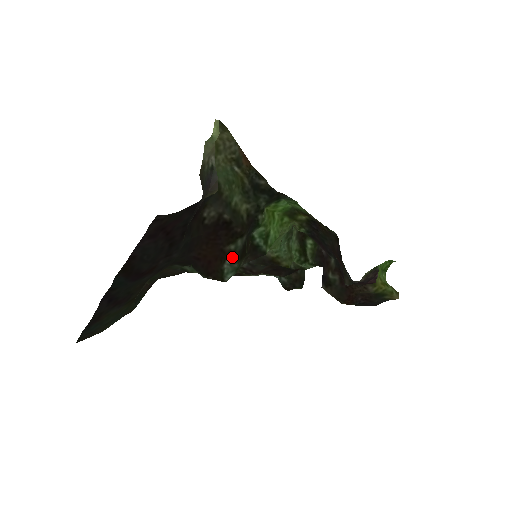
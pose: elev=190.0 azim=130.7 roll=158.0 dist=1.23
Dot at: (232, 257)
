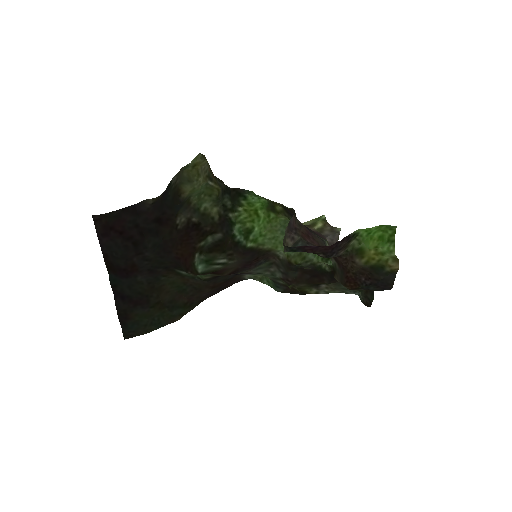
Dot at: (199, 251)
